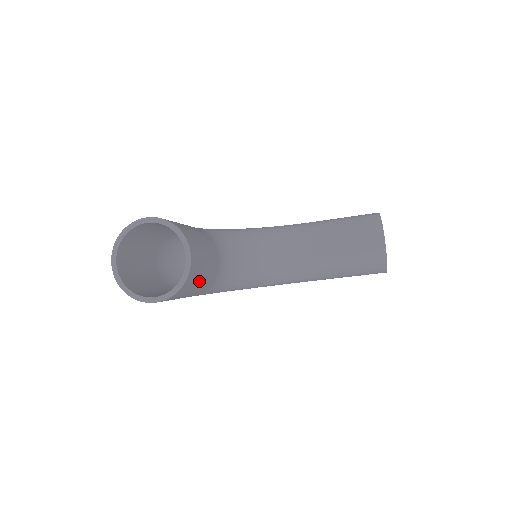
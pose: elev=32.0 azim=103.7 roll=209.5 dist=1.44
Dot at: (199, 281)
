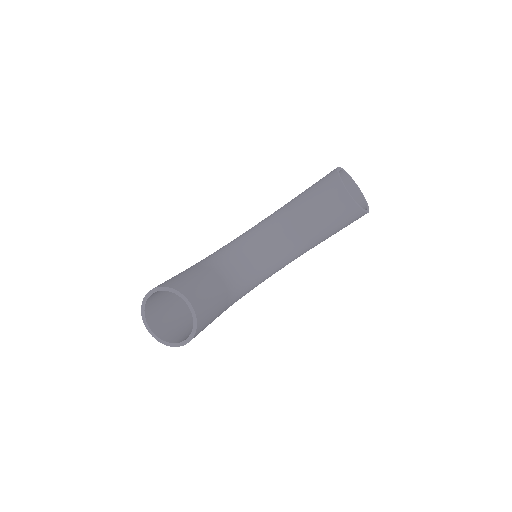
Dot at: (212, 310)
